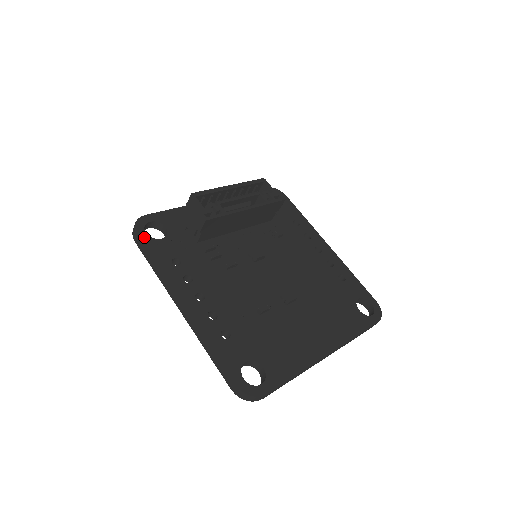
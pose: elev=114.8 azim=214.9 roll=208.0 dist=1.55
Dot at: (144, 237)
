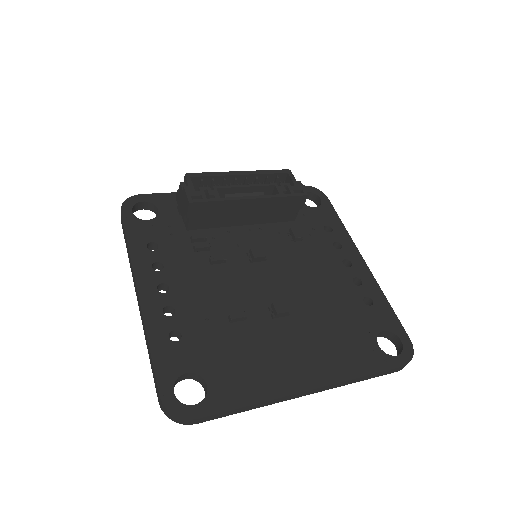
Dot at: (128, 215)
